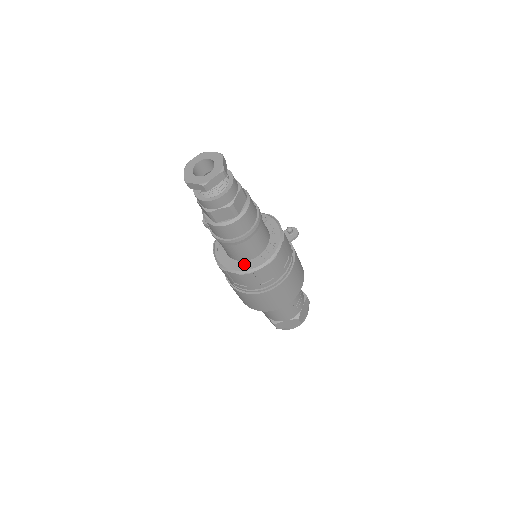
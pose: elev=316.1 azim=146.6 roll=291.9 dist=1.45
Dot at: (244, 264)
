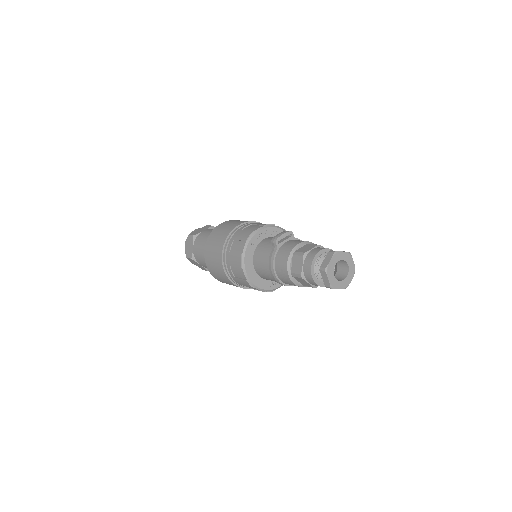
Dot at: (256, 277)
